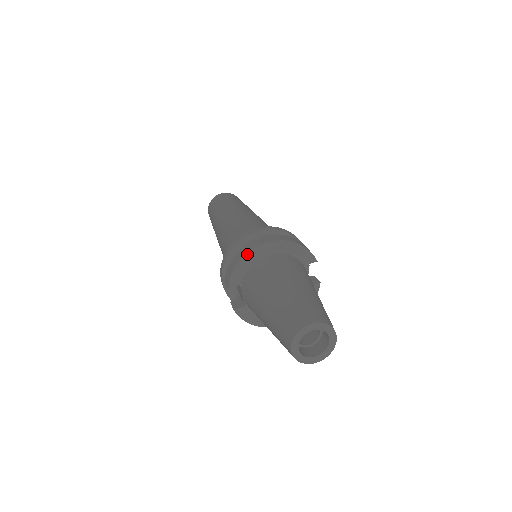
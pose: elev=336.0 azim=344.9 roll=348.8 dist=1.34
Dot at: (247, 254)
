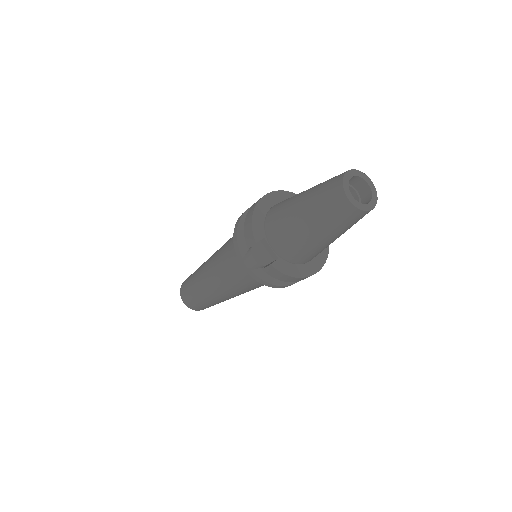
Dot at: (256, 207)
